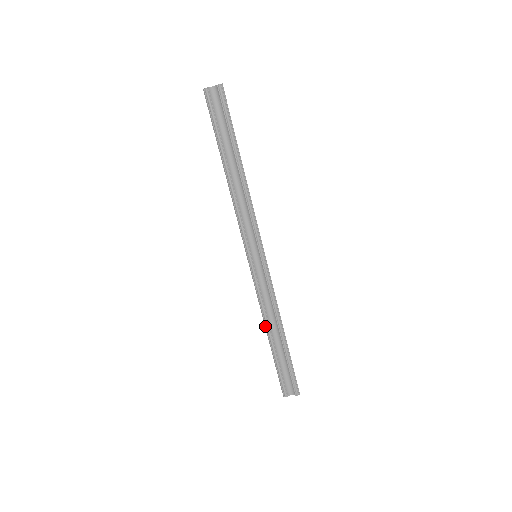
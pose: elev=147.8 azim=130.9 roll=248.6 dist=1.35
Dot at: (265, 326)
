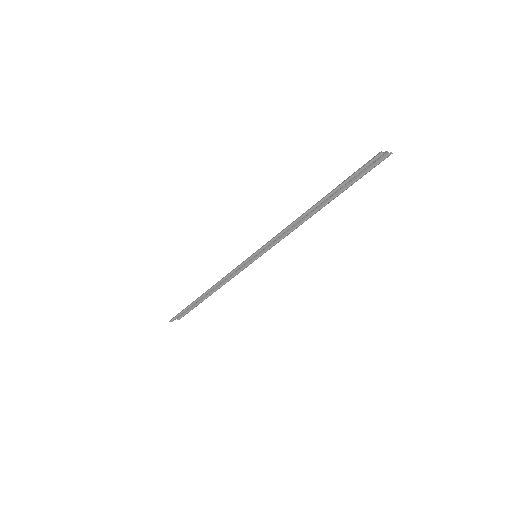
Dot at: (208, 291)
